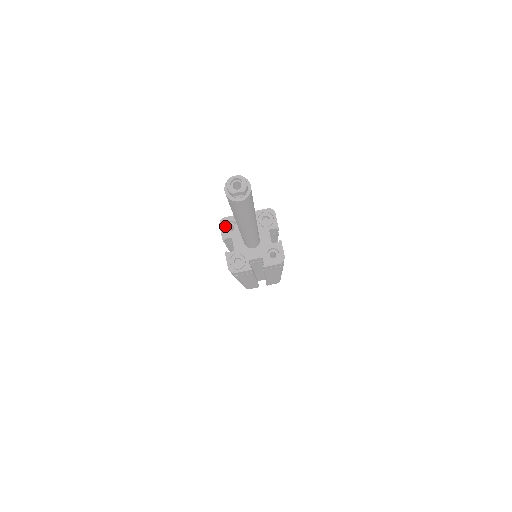
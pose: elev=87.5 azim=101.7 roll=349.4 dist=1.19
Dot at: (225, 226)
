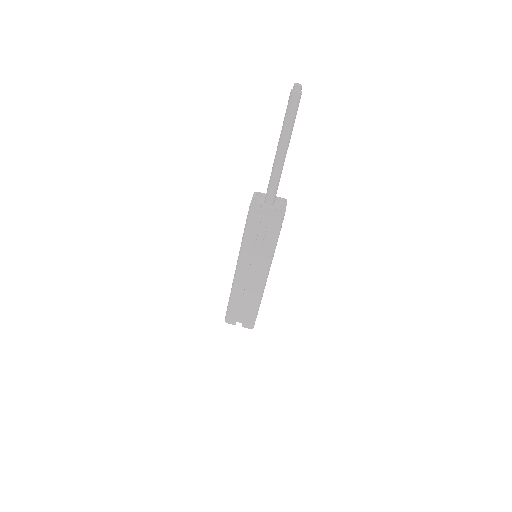
Dot at: occluded
